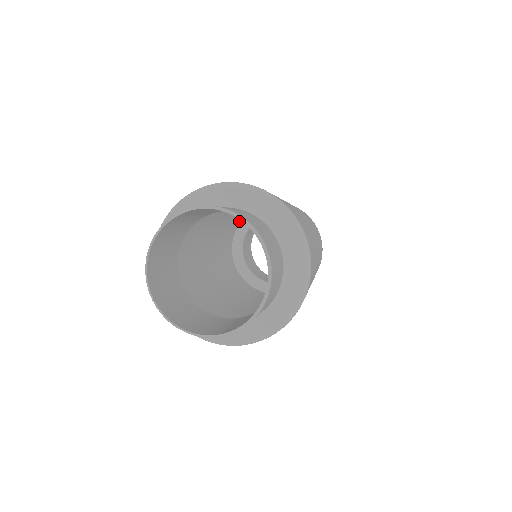
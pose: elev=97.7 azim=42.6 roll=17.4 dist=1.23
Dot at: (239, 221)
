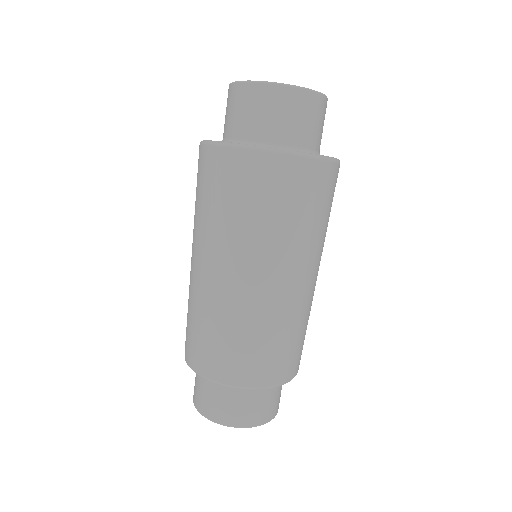
Dot at: occluded
